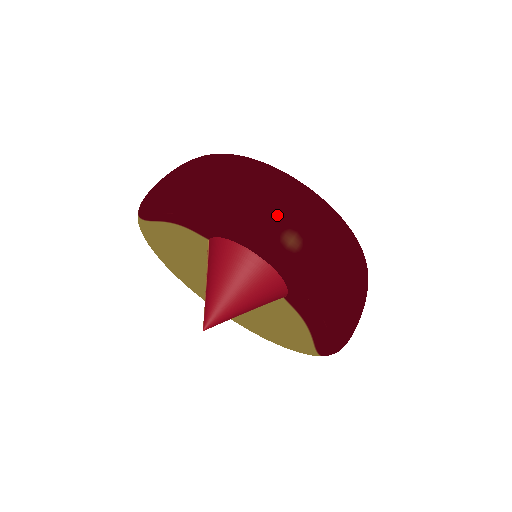
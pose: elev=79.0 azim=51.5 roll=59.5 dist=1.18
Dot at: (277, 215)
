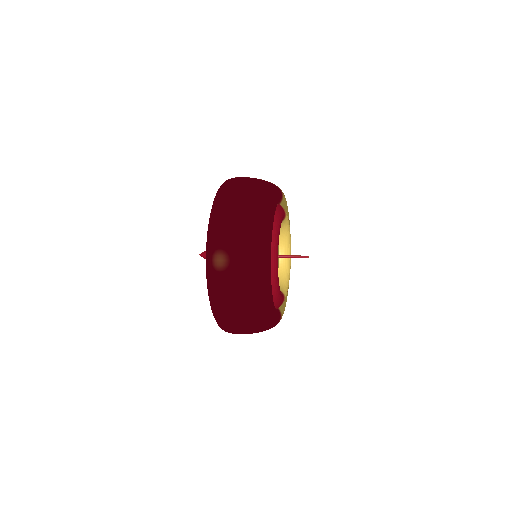
Dot at: (228, 245)
